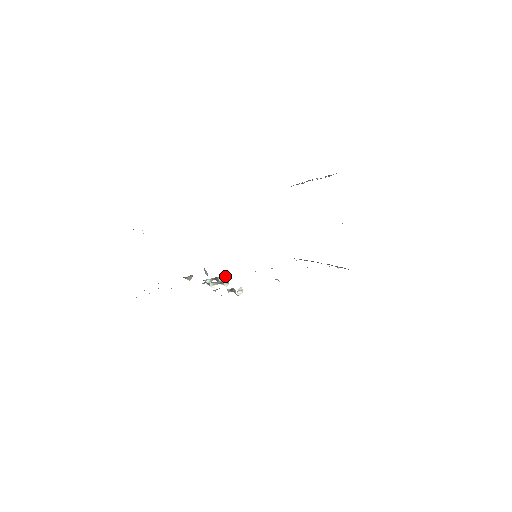
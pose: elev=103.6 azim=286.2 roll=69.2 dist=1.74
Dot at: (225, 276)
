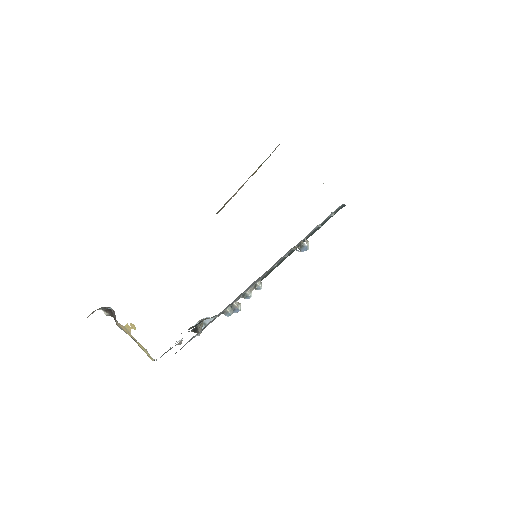
Dot at: (236, 301)
